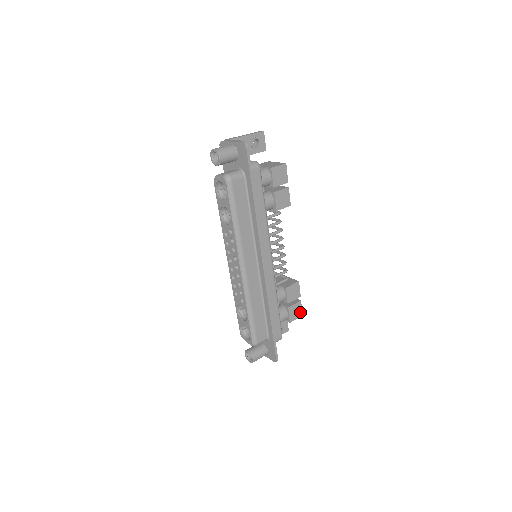
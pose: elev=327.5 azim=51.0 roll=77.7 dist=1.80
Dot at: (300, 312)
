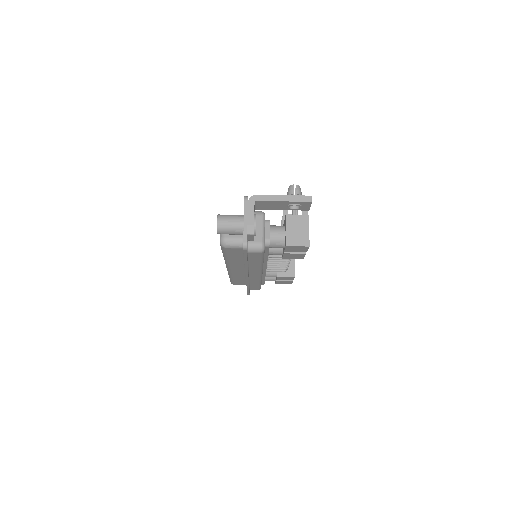
Dot at: (290, 283)
